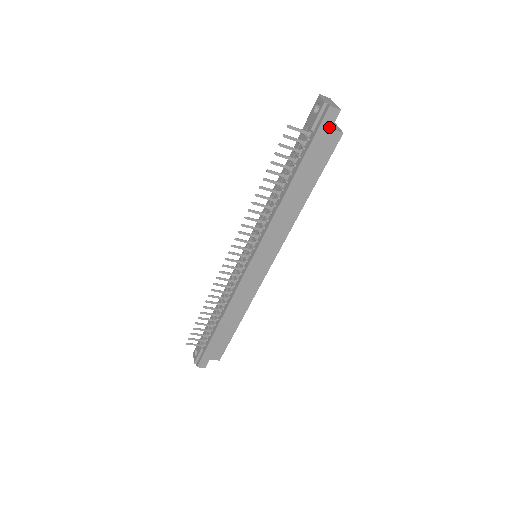
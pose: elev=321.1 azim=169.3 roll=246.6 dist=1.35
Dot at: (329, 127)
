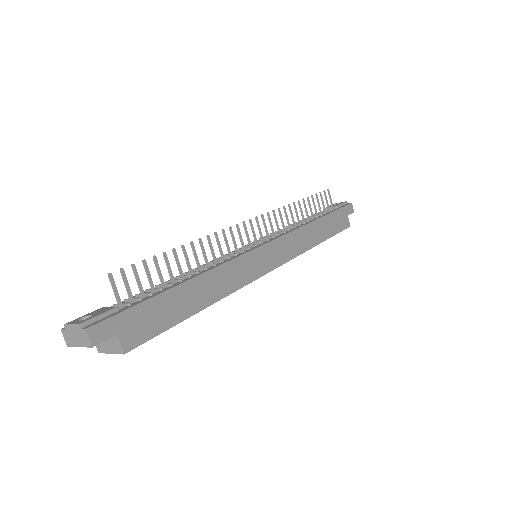
Dot at: (347, 213)
